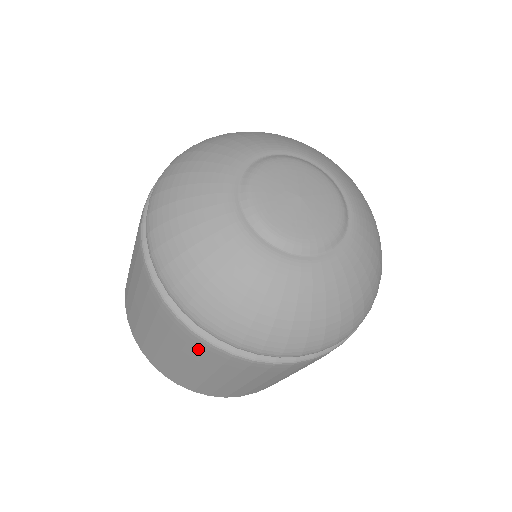
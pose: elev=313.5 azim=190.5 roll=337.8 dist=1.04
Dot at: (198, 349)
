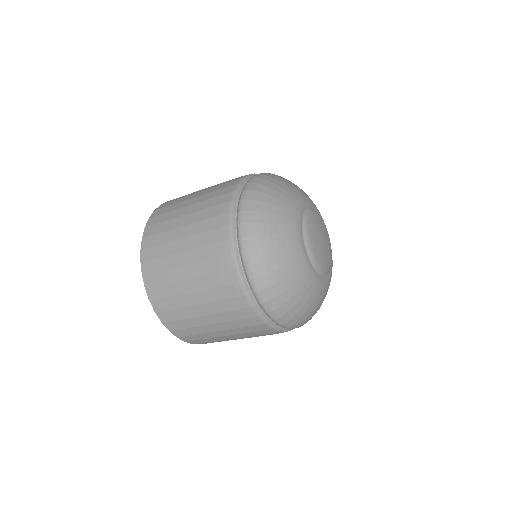
Dot at: (241, 315)
